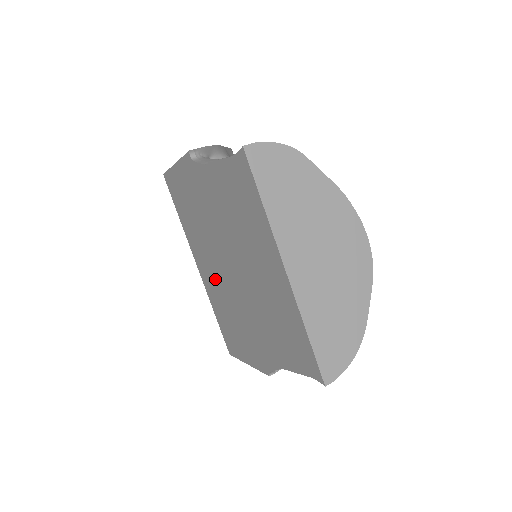
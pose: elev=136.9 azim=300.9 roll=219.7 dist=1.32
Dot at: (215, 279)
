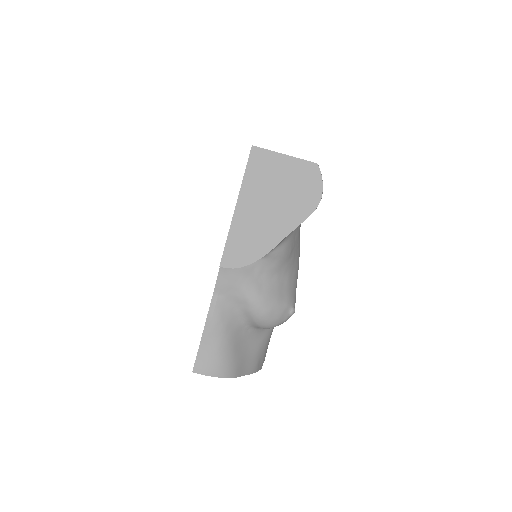
Dot at: occluded
